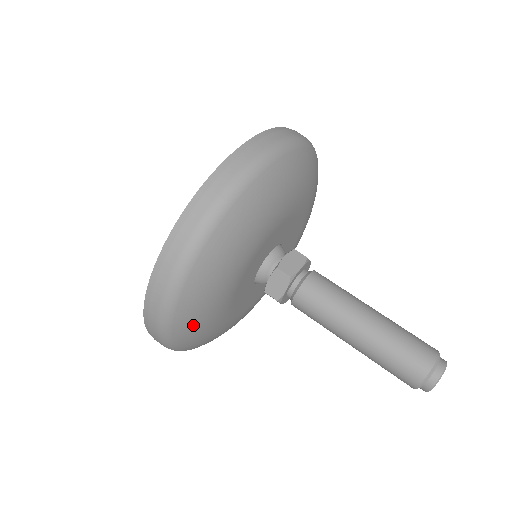
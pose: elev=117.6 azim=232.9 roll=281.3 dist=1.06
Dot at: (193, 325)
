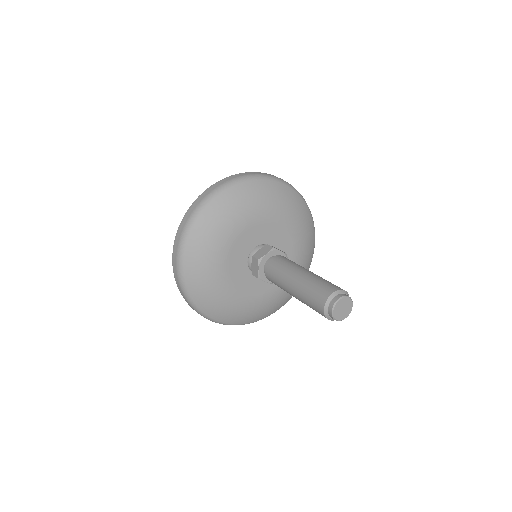
Dot at: (204, 296)
